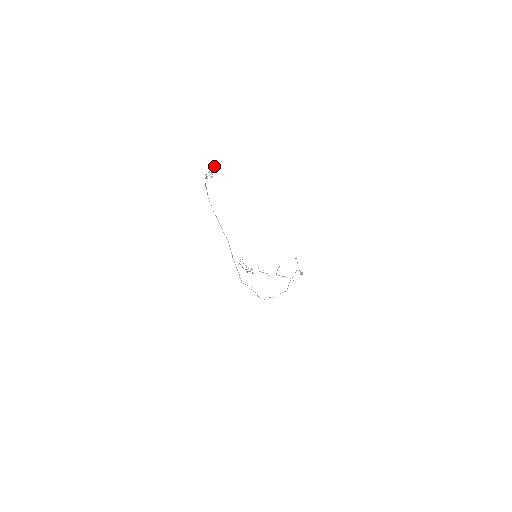
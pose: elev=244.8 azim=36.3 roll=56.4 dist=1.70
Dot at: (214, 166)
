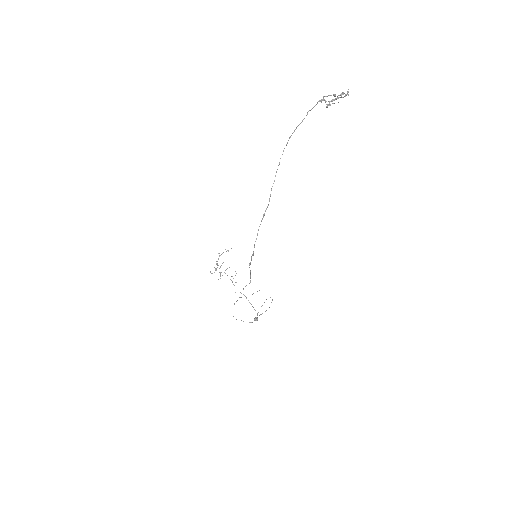
Dot at: (347, 93)
